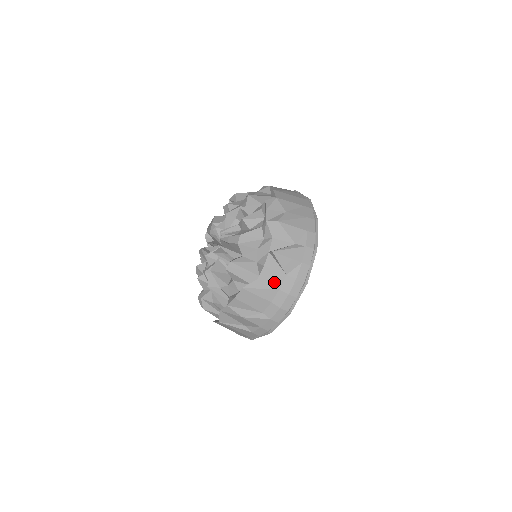
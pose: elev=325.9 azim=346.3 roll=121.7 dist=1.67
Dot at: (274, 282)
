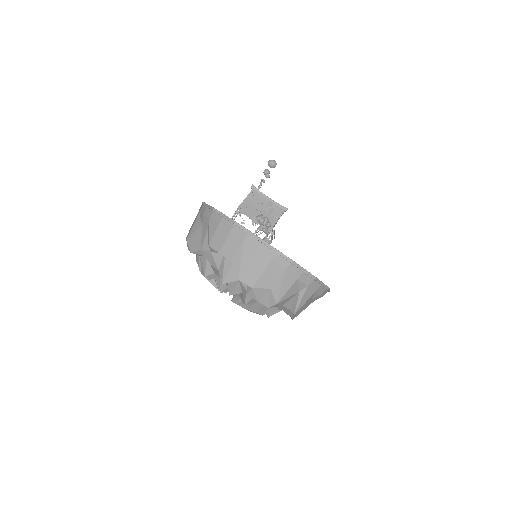
Dot at: (308, 305)
